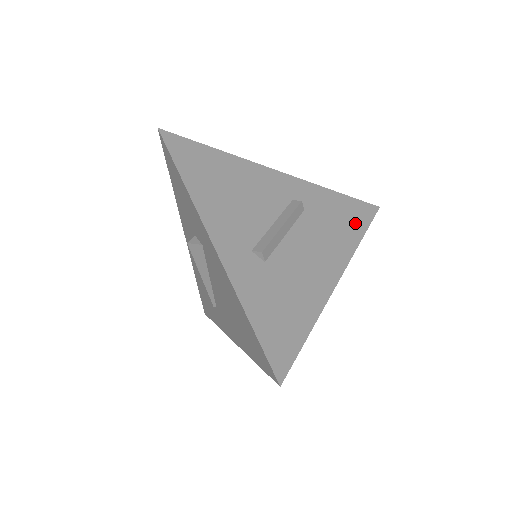
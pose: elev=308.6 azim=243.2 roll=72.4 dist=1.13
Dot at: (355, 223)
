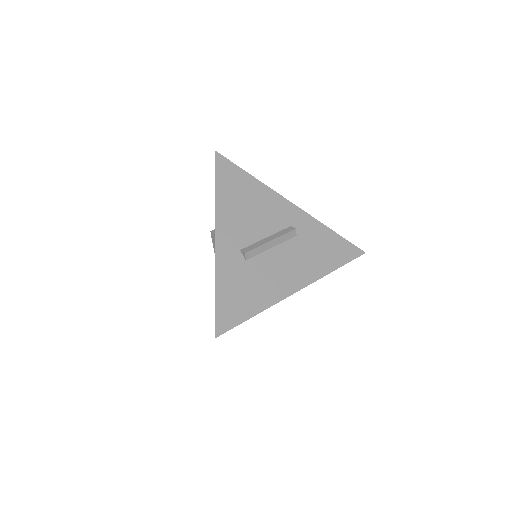
Dot at: (335, 258)
